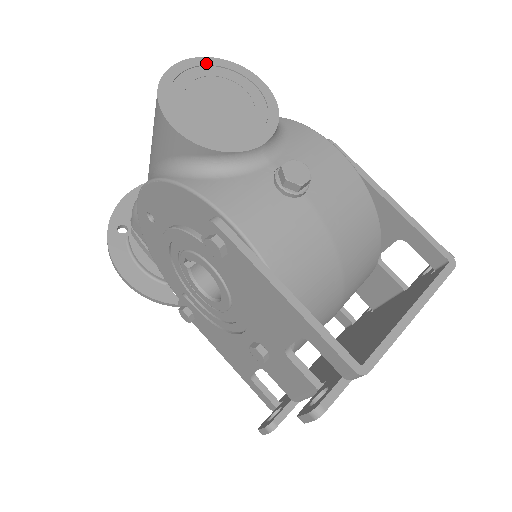
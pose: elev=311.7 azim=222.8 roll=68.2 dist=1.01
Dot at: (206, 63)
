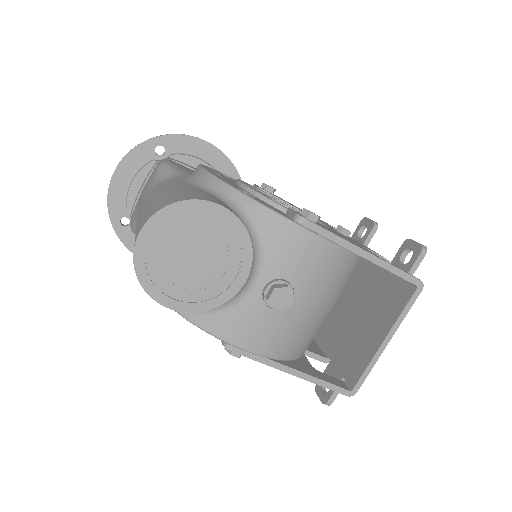
Dot at: (163, 219)
